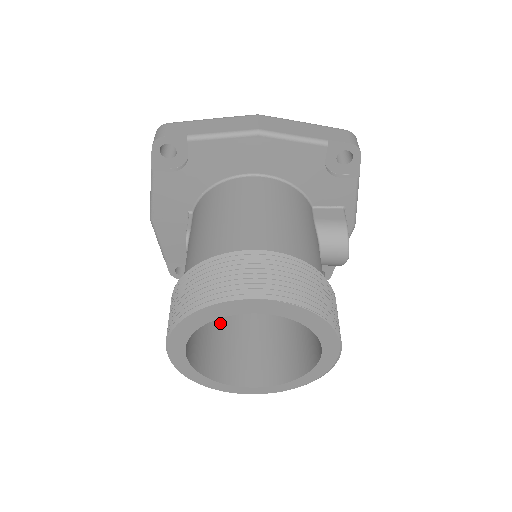
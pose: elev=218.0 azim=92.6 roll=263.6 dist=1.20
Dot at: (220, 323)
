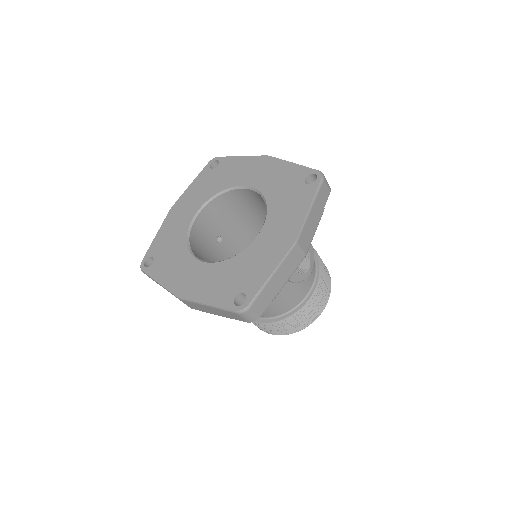
Dot at: occluded
